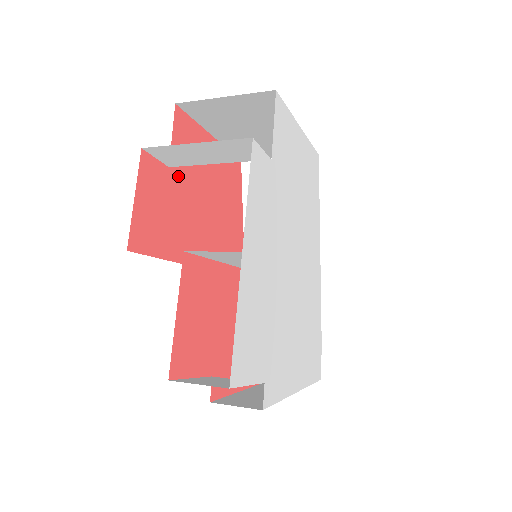
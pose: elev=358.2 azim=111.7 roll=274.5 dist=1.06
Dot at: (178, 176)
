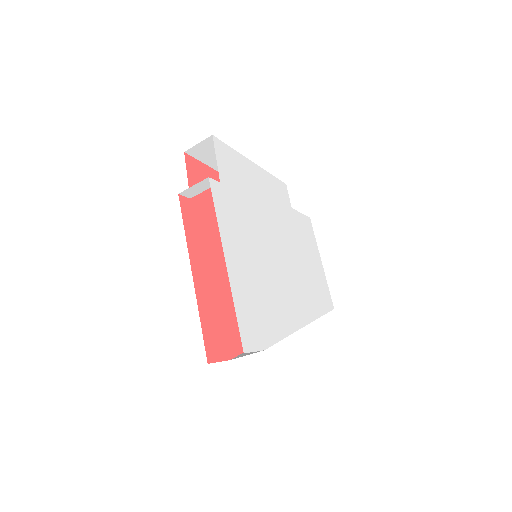
Dot at: occluded
